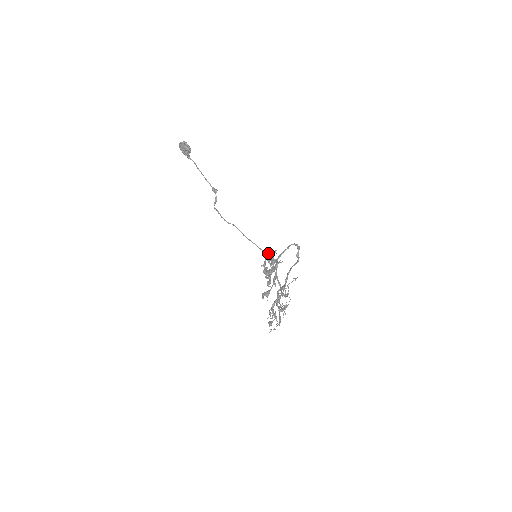
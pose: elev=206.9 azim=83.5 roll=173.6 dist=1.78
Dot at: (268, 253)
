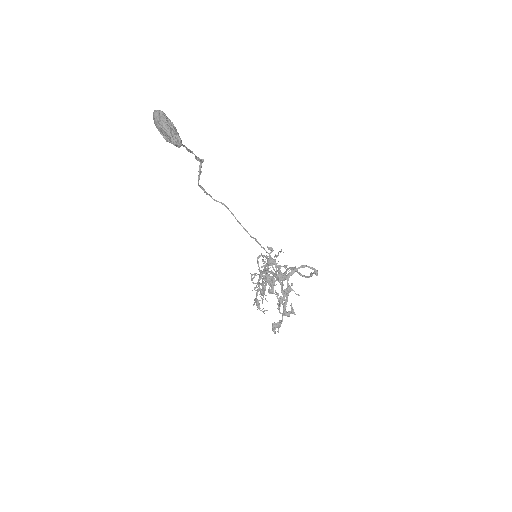
Dot at: occluded
